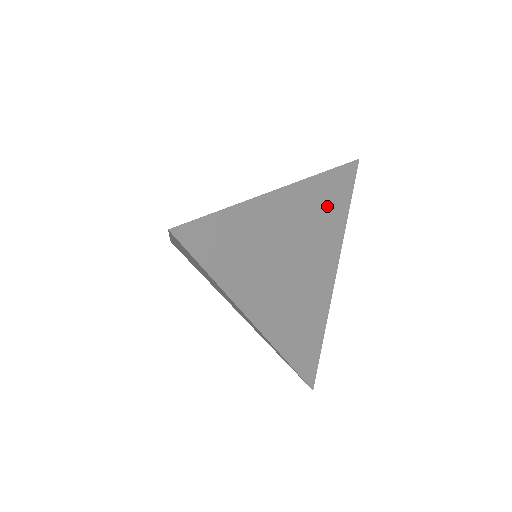
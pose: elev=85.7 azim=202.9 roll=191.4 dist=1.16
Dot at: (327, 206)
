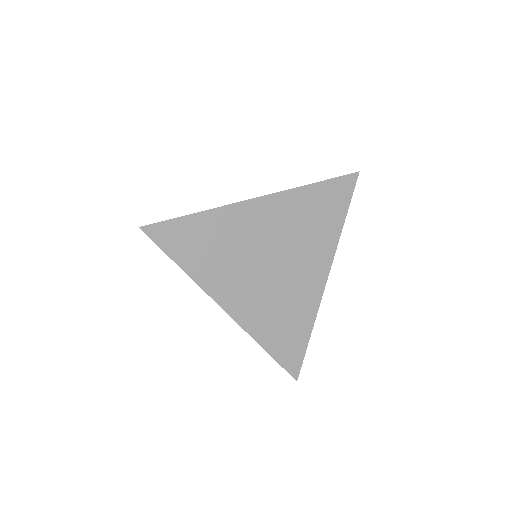
Dot at: (314, 215)
